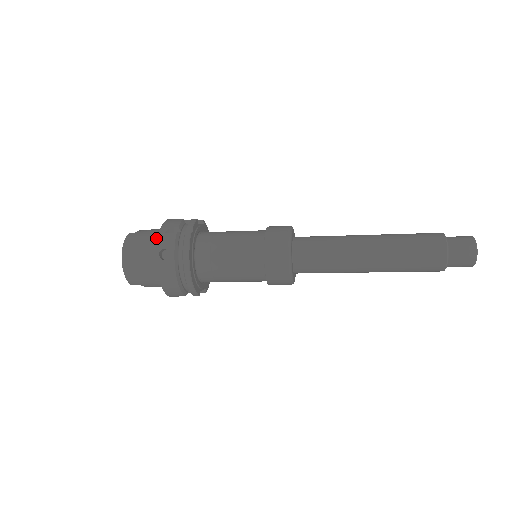
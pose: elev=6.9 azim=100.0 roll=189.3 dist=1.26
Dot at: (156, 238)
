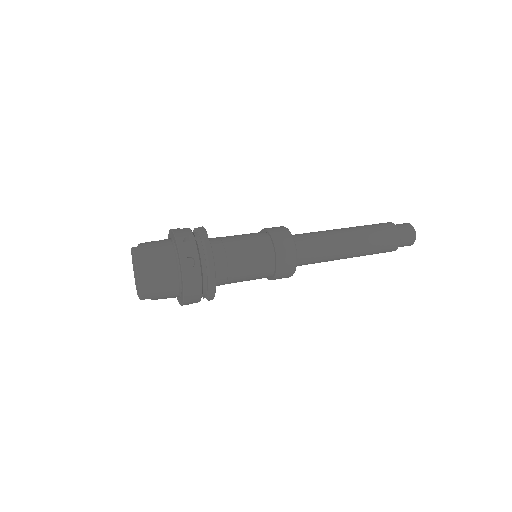
Dot at: (170, 248)
